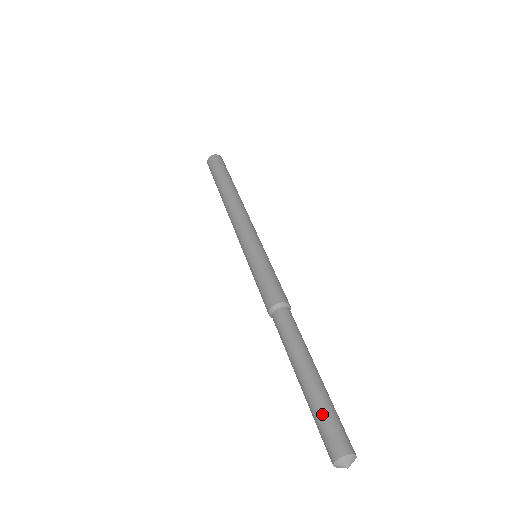
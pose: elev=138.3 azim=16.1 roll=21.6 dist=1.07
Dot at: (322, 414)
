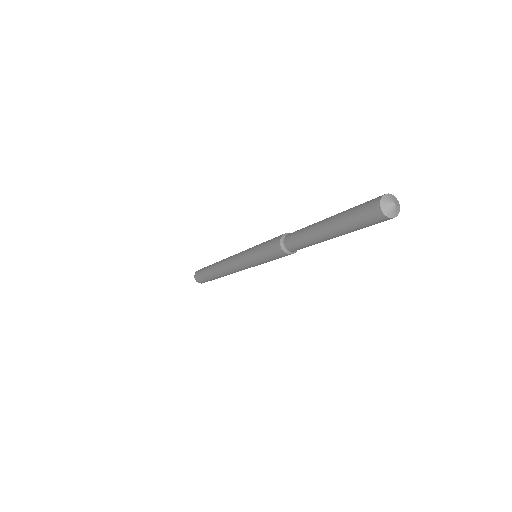
Dot at: (353, 207)
